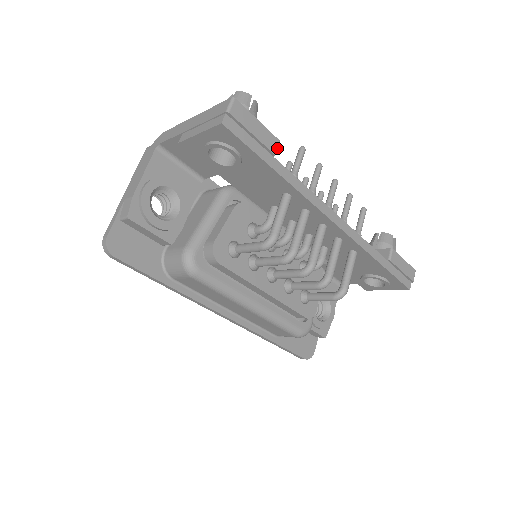
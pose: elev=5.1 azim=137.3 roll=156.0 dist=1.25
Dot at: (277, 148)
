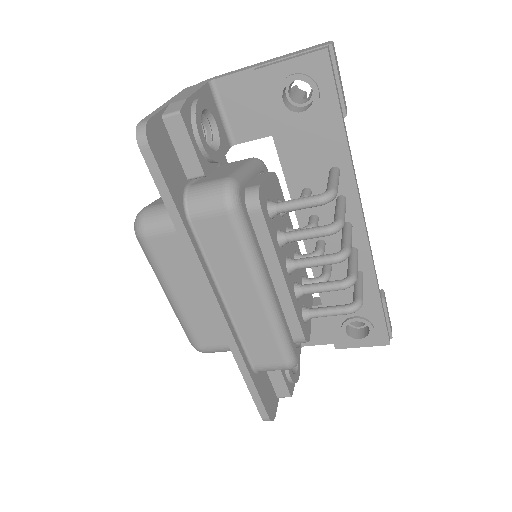
Dot at: (346, 113)
